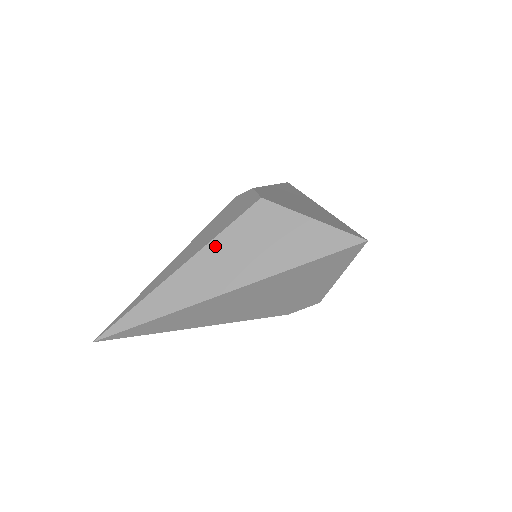
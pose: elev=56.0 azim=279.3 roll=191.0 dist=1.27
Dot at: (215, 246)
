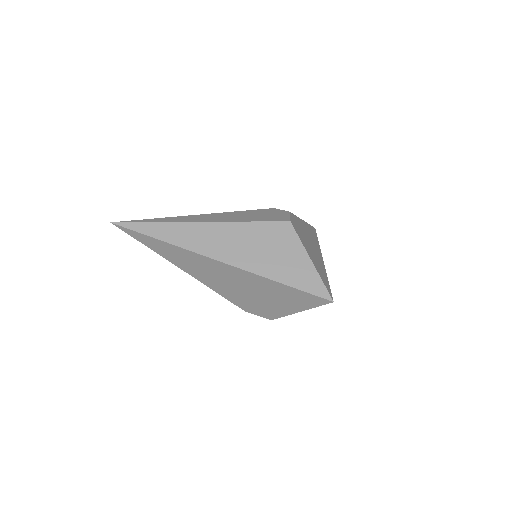
Dot at: (237, 227)
